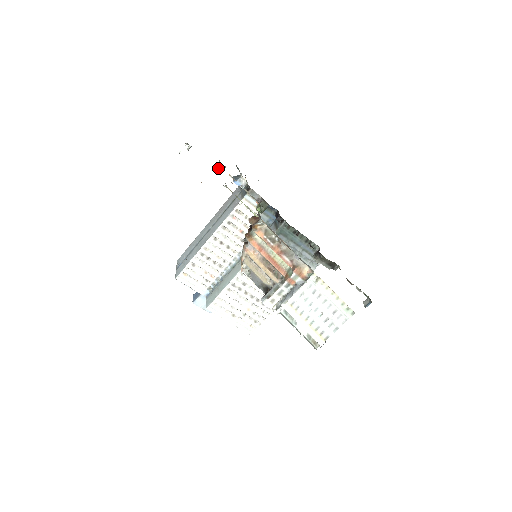
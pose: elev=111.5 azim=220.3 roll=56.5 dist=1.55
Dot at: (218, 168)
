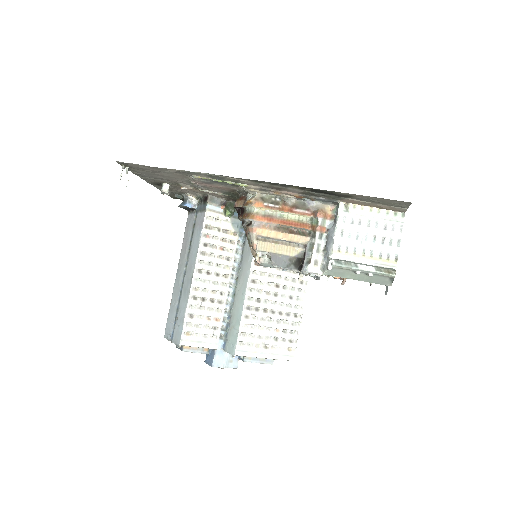
Dot at: (164, 190)
